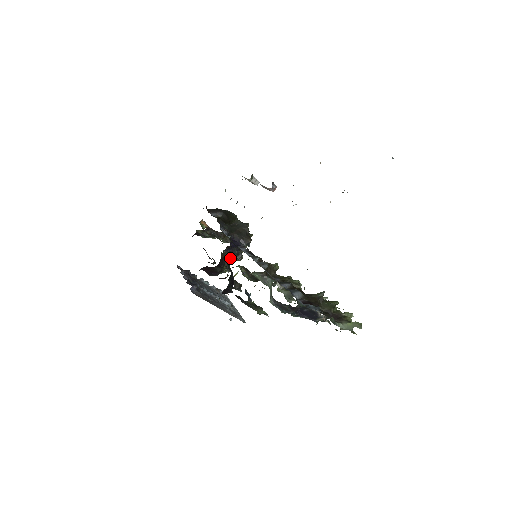
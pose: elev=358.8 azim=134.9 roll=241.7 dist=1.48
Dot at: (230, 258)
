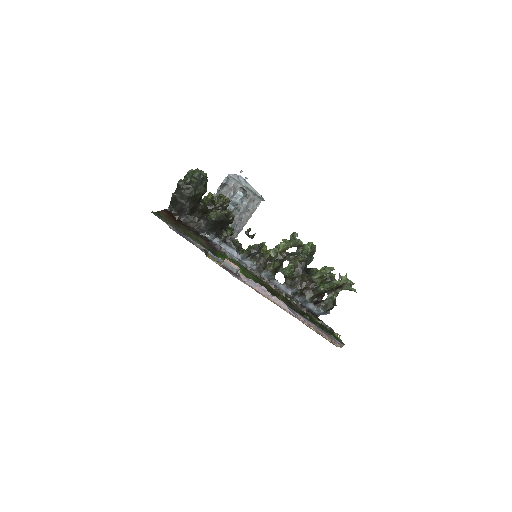
Dot at: occluded
